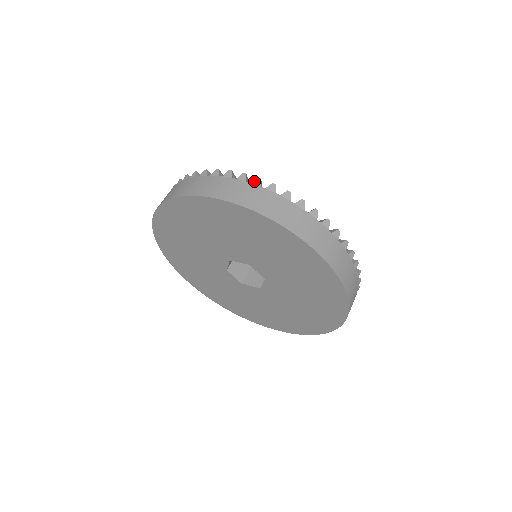
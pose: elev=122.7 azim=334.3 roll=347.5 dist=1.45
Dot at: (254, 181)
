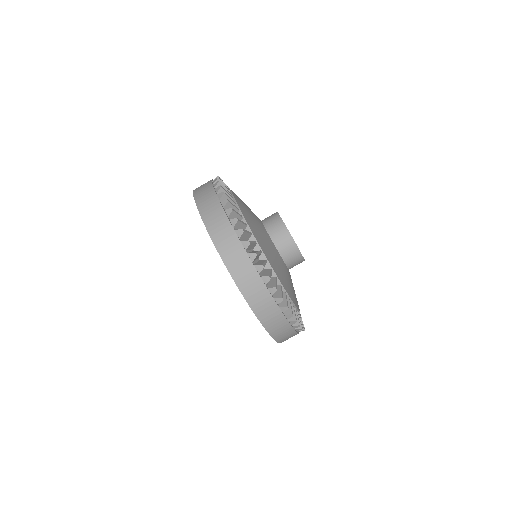
Dot at: (296, 326)
